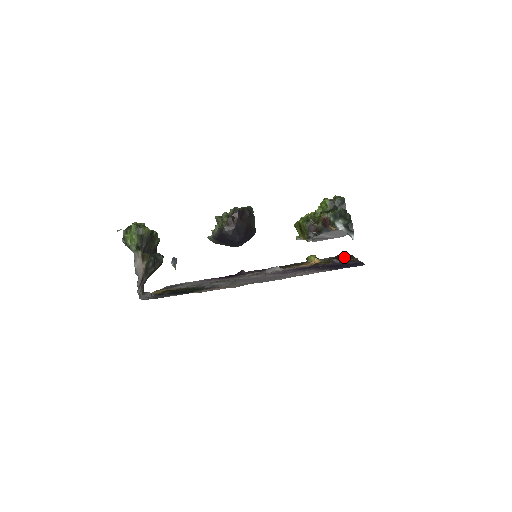
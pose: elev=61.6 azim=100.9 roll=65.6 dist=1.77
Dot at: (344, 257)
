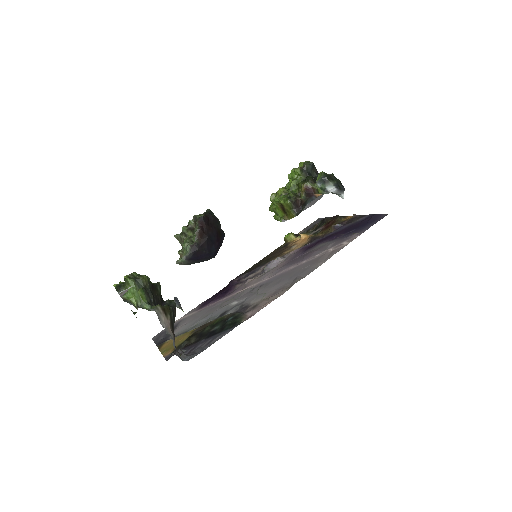
Dot at: (337, 219)
